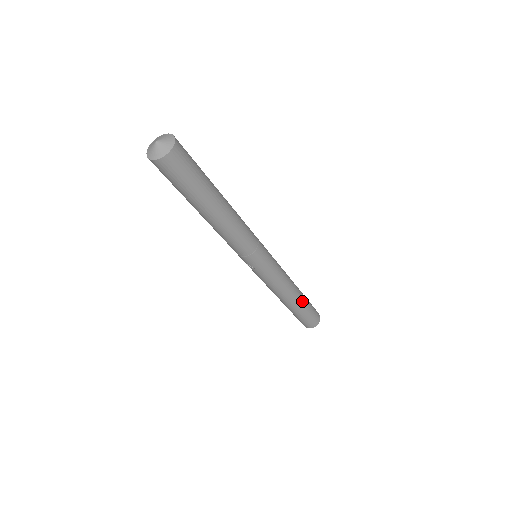
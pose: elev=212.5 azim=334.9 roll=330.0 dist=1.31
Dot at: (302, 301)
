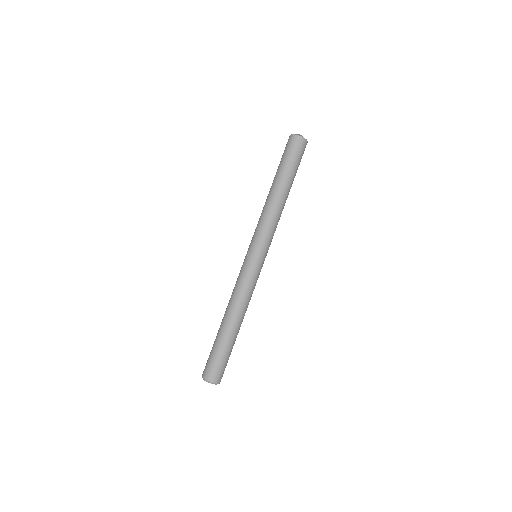
Dot at: (231, 335)
